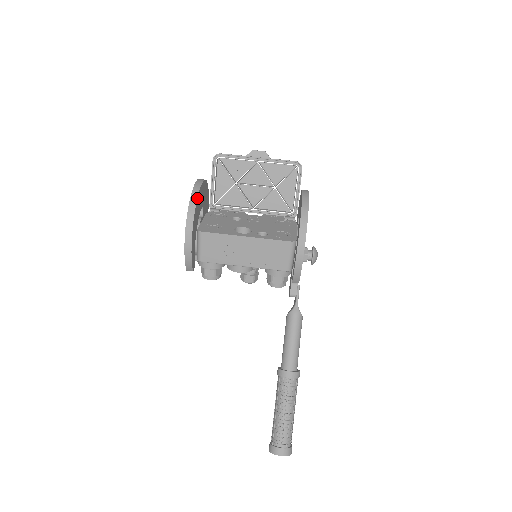
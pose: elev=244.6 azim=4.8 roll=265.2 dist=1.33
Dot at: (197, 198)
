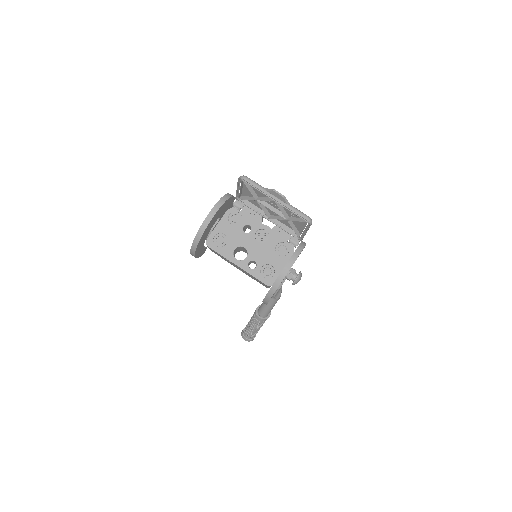
Dot at: (202, 236)
